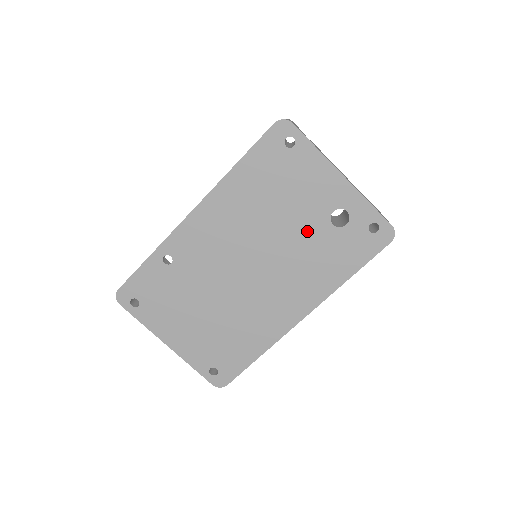
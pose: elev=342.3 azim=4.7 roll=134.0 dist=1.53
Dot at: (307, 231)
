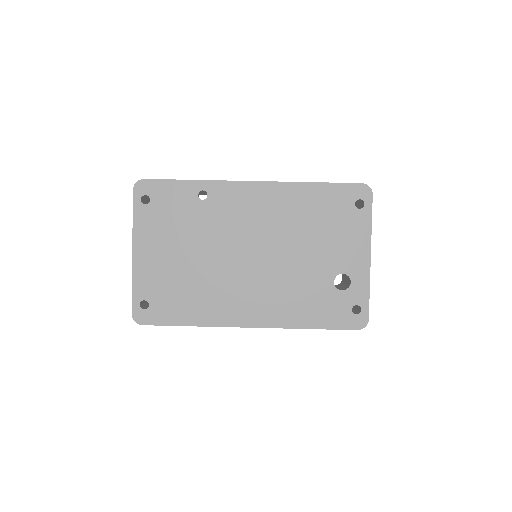
Dot at: (314, 269)
